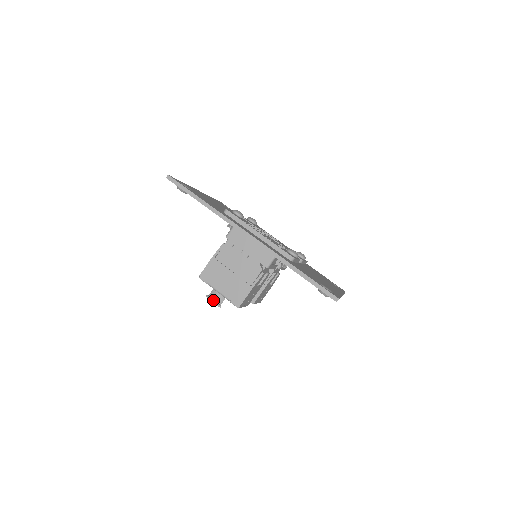
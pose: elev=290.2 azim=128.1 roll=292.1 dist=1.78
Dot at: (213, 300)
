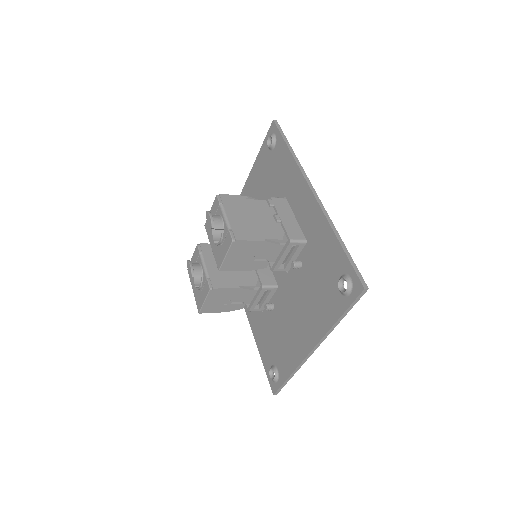
Dot at: (213, 217)
